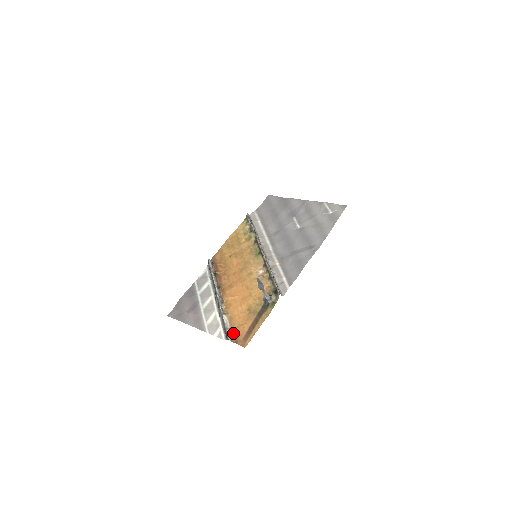
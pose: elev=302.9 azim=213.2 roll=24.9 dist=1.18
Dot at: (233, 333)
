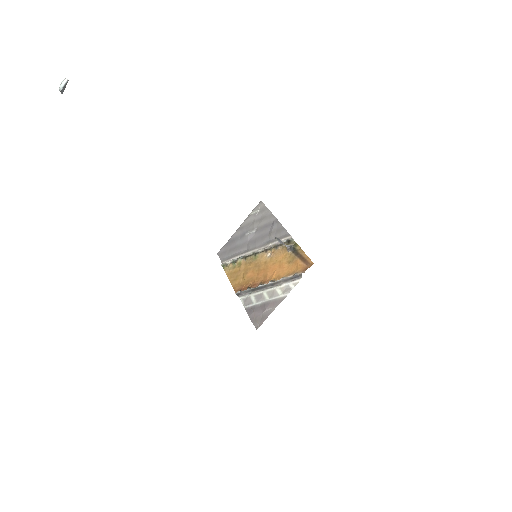
Dot at: (299, 272)
